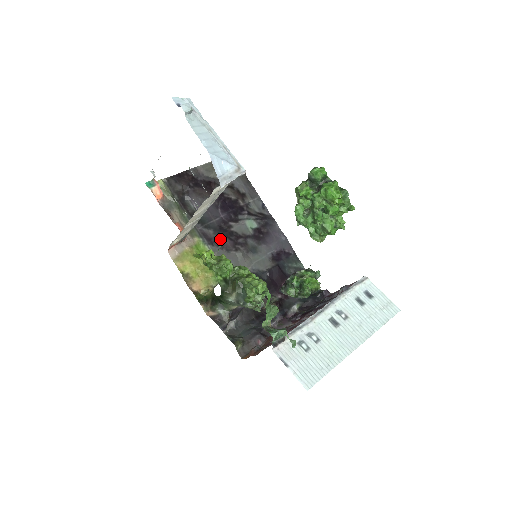
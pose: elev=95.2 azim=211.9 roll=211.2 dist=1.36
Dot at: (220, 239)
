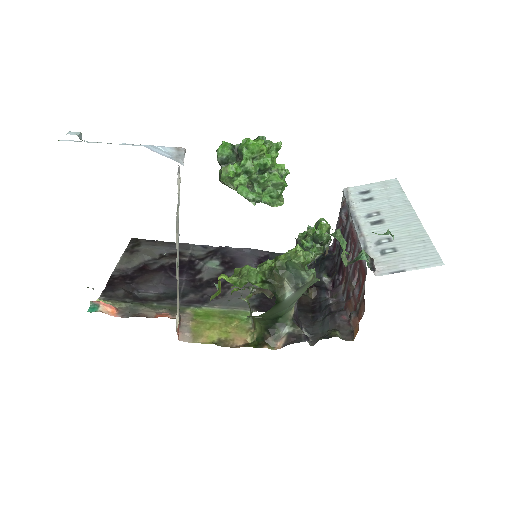
Dot at: (206, 294)
